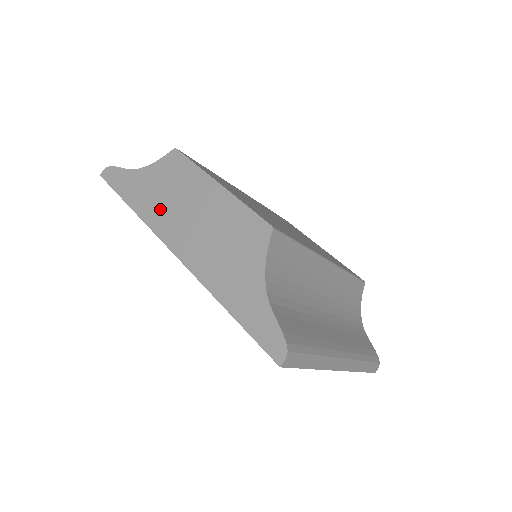
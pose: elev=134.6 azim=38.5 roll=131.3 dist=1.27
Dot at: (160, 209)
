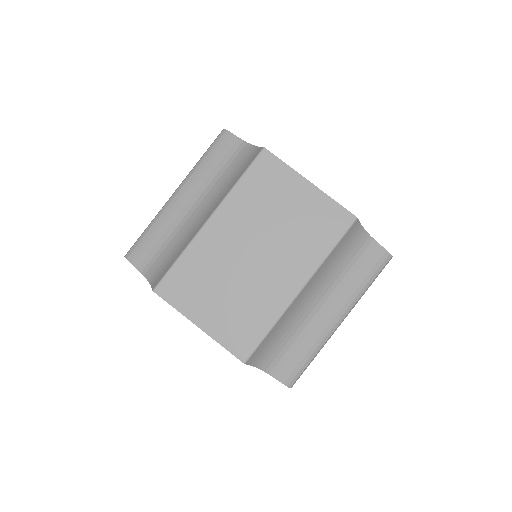
Dot at: occluded
